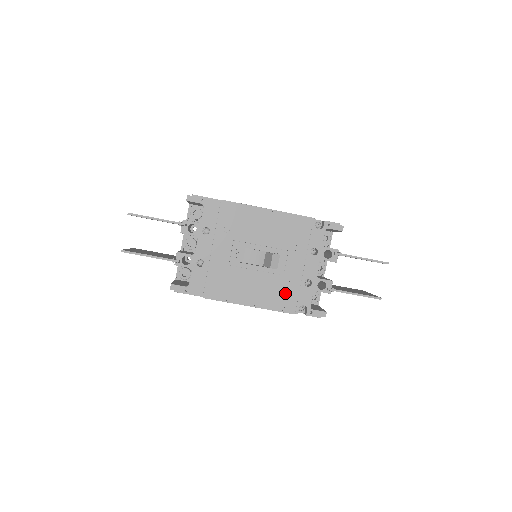
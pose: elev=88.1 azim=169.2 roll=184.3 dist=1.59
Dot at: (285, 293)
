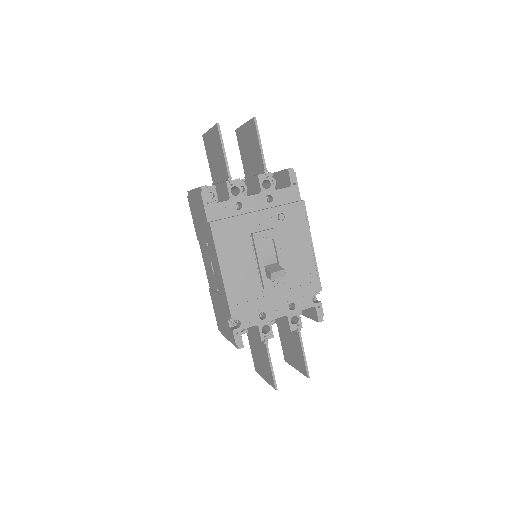
Dot at: (247, 299)
